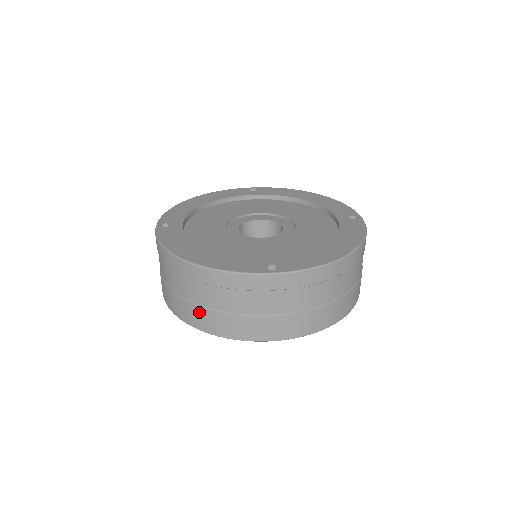
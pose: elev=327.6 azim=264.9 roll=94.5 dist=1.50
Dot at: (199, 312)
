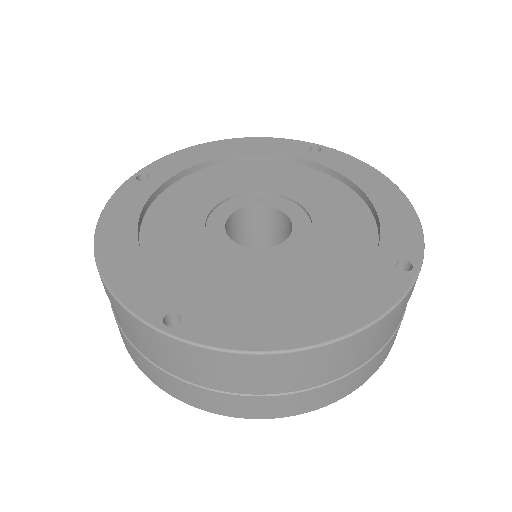
Dot at: occluded
